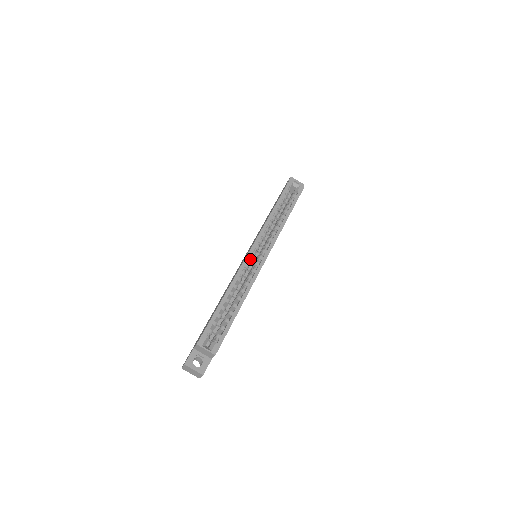
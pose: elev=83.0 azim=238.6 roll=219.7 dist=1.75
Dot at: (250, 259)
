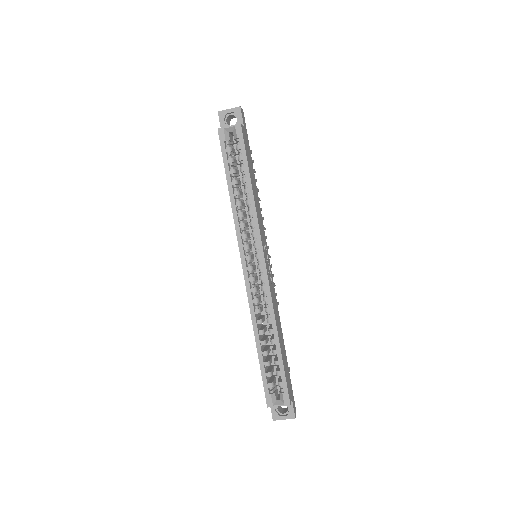
Dot at: (250, 279)
